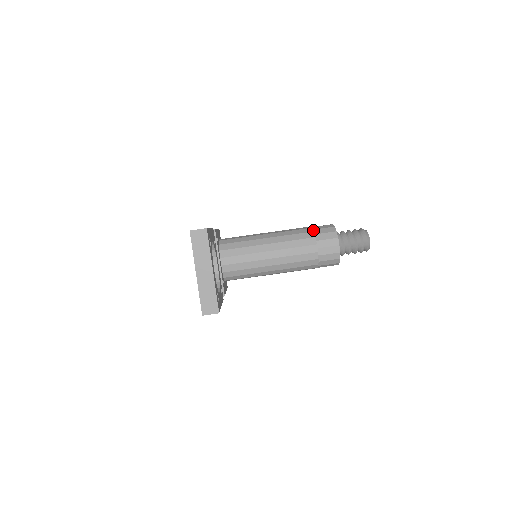
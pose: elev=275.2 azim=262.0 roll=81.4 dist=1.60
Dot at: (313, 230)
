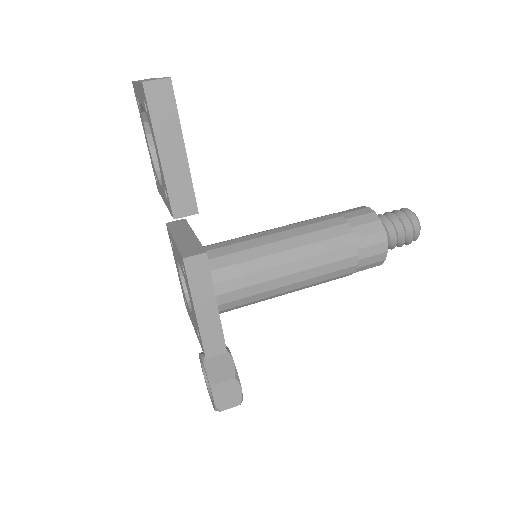
Dot at: occluded
